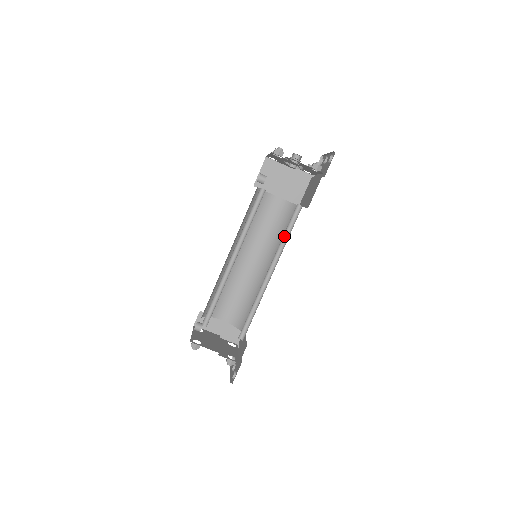
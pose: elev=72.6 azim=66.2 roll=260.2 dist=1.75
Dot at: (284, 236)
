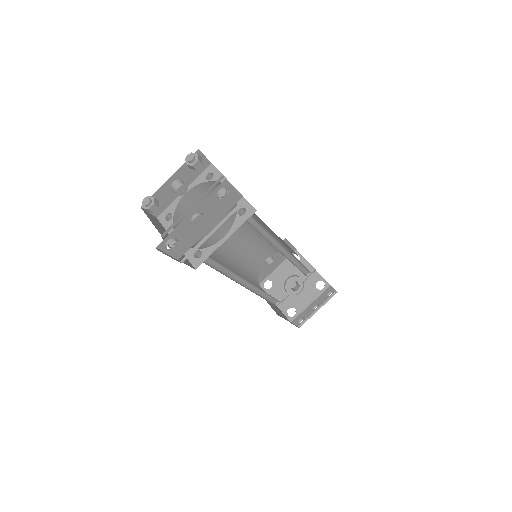
Dot at: occluded
